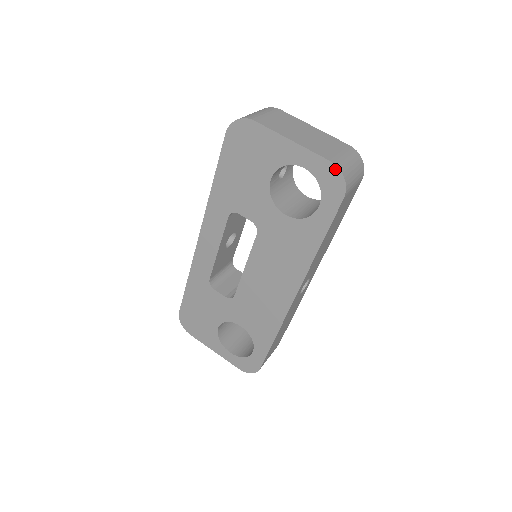
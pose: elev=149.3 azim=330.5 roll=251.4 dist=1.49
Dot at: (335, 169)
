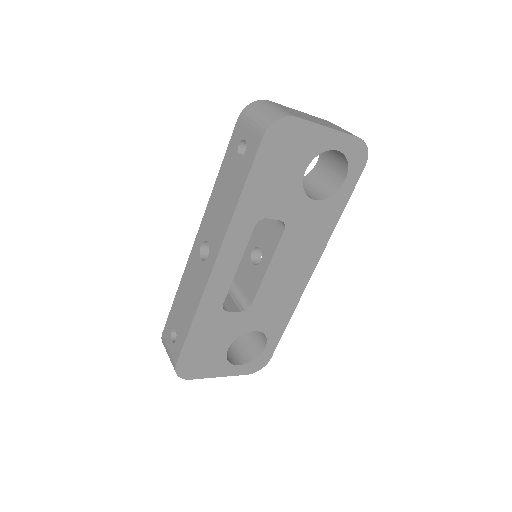
Dot at: (362, 144)
